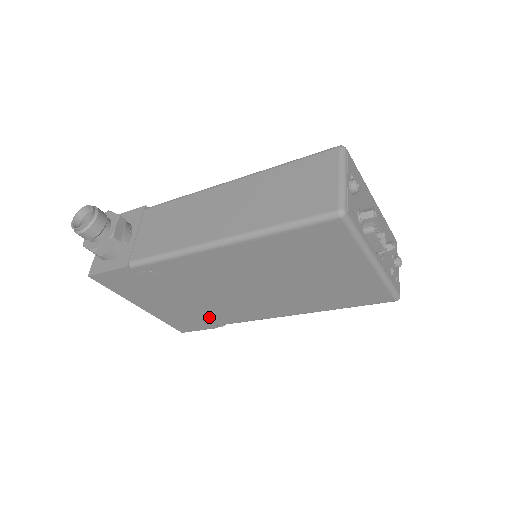
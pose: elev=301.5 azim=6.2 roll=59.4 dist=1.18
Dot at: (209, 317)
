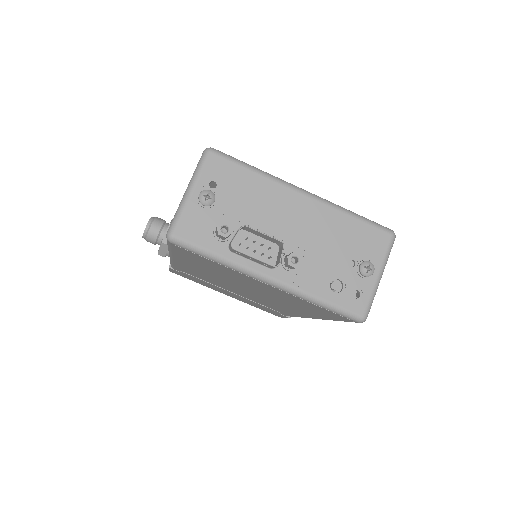
Dot at: (269, 309)
